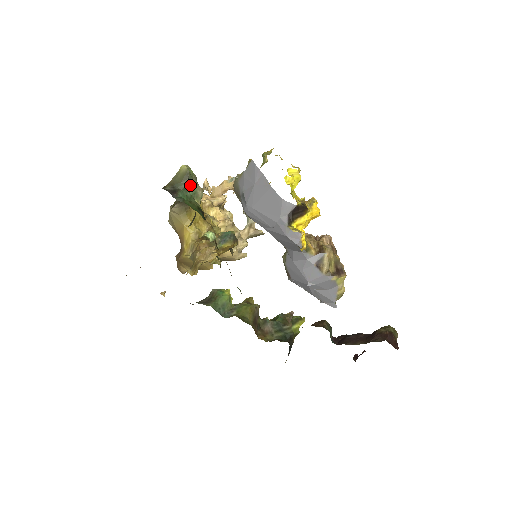
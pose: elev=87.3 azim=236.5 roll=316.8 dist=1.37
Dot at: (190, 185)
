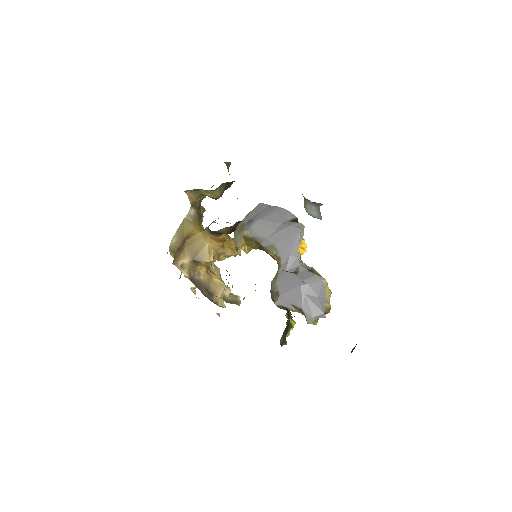
Dot at: (228, 170)
